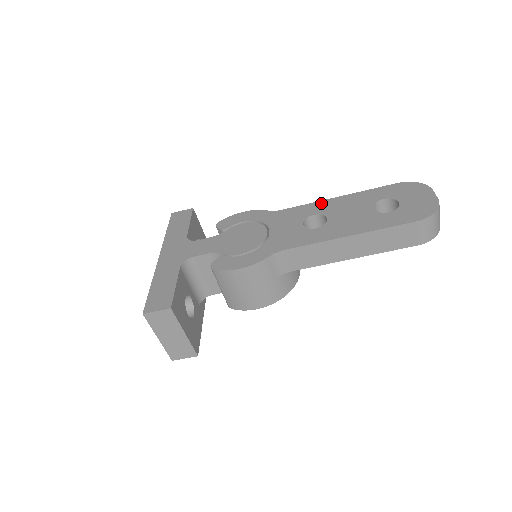
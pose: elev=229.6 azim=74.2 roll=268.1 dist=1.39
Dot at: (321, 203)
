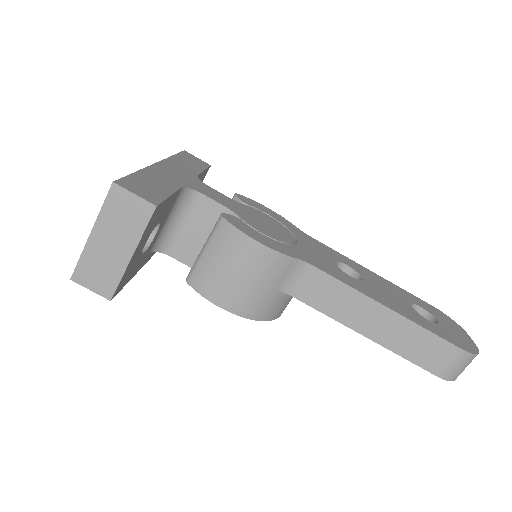
Dot at: (355, 263)
